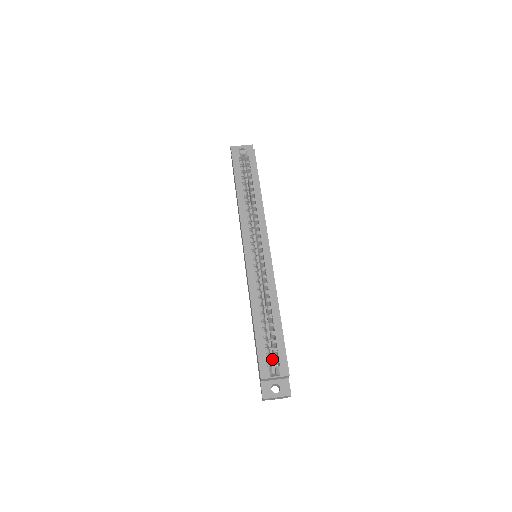
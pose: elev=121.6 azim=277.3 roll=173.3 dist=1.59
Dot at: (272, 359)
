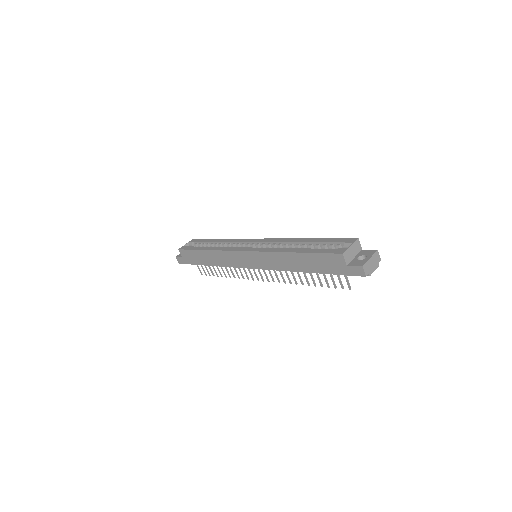
Dot at: occluded
